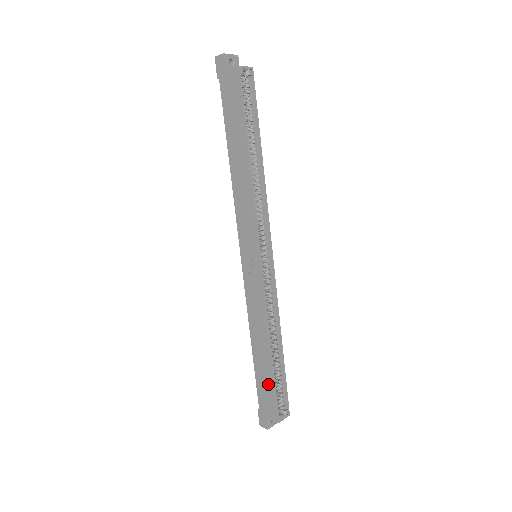
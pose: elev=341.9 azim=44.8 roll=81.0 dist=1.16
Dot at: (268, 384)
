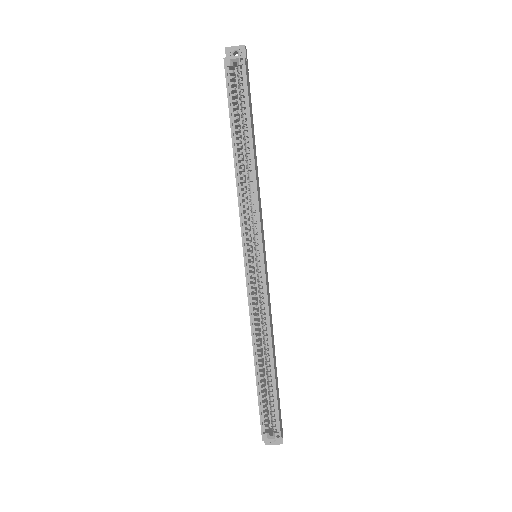
Dot at: occluded
